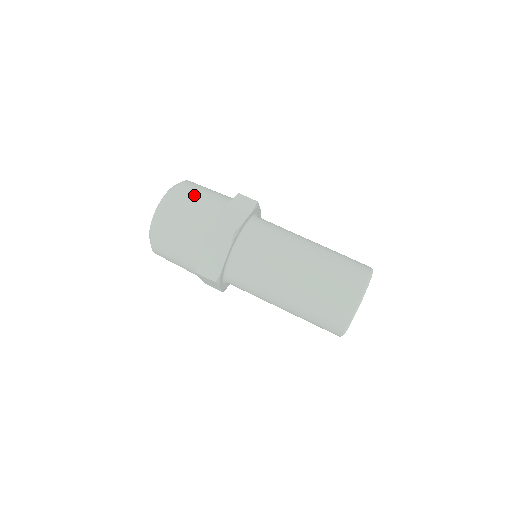
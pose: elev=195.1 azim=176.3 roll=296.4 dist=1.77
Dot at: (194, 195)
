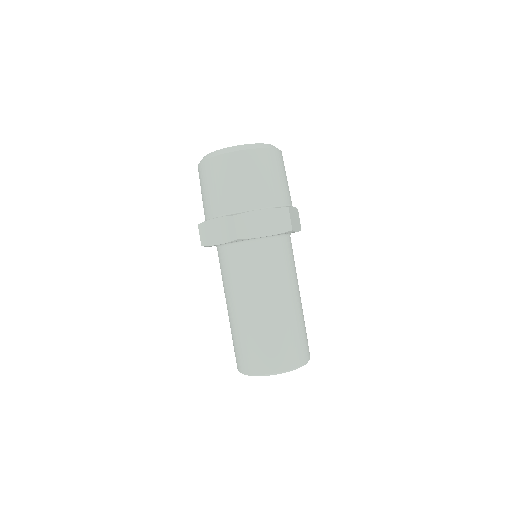
Dot at: (285, 173)
